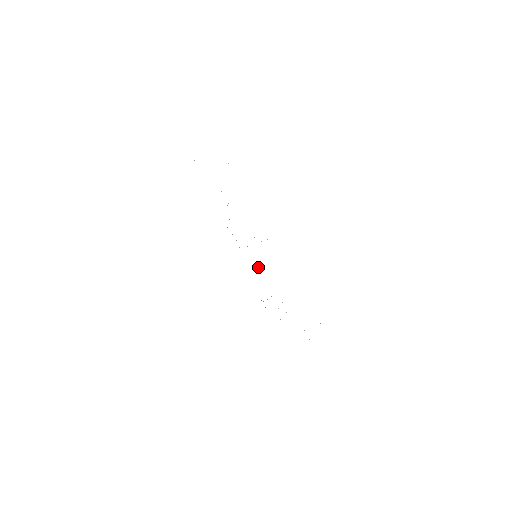
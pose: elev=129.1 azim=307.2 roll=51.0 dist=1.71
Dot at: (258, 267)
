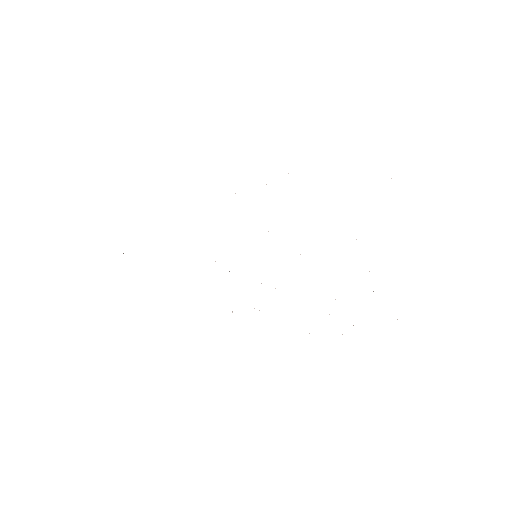
Dot at: occluded
